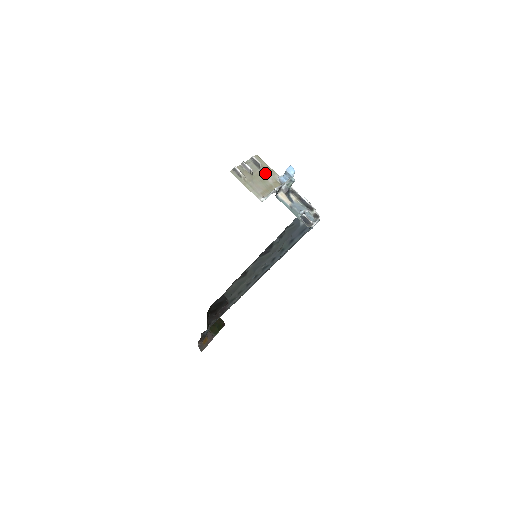
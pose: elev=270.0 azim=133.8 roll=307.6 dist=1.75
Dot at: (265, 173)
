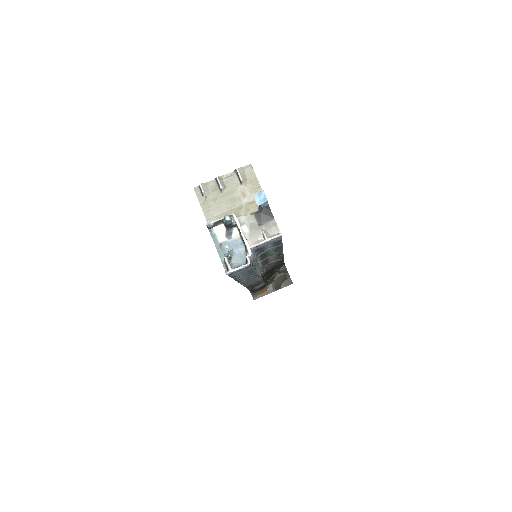
Dot at: (244, 189)
